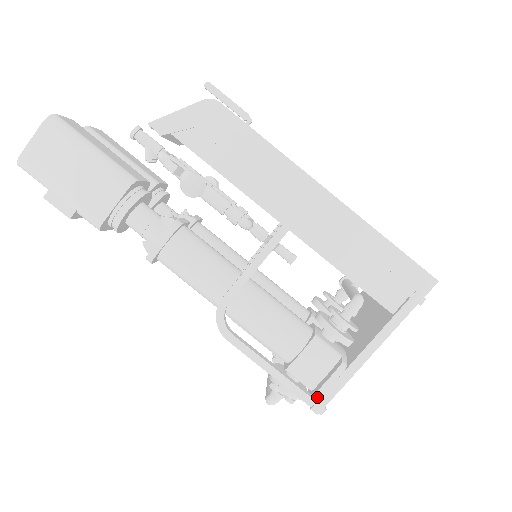
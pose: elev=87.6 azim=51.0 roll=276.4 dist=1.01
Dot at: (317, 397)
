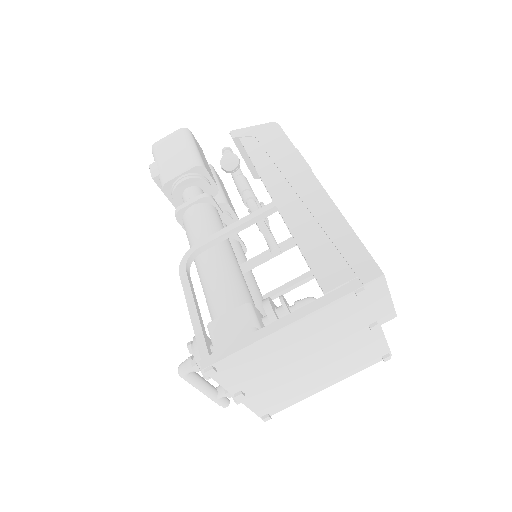
Dot at: (213, 354)
